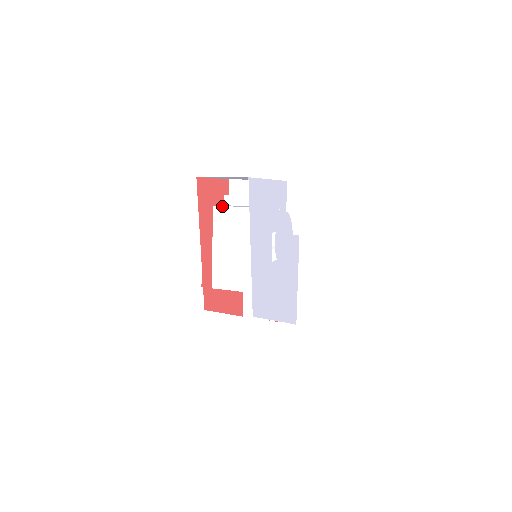
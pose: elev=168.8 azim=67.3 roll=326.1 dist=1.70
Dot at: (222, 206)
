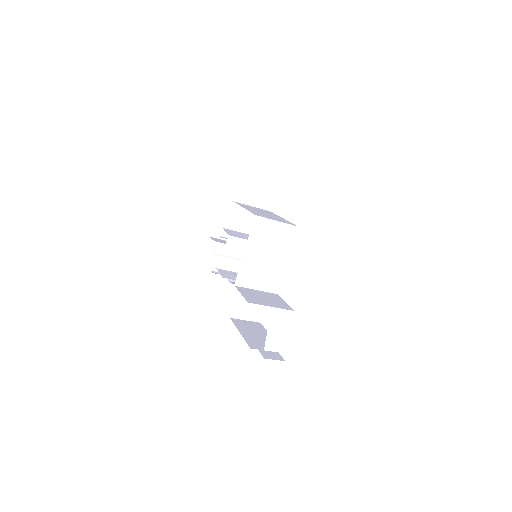
Dot at: (240, 203)
